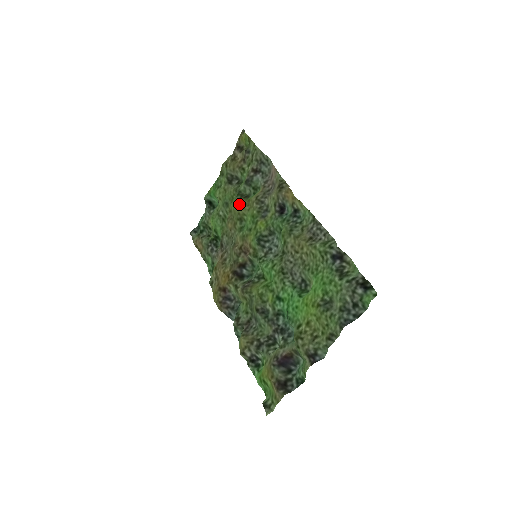
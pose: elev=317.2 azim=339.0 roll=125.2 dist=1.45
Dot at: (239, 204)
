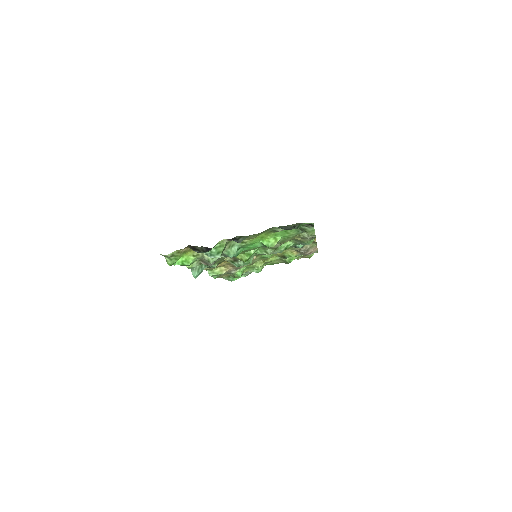
Dot at: occluded
